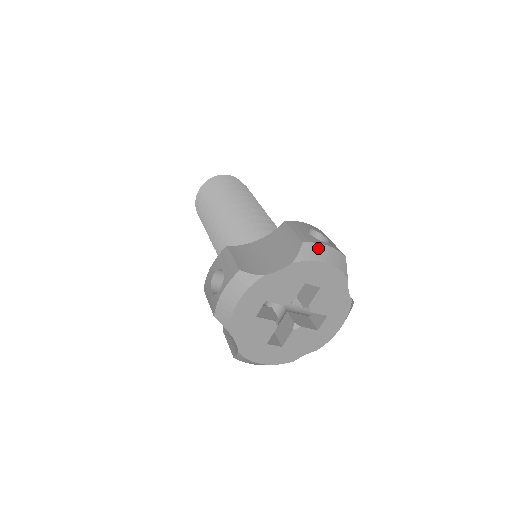
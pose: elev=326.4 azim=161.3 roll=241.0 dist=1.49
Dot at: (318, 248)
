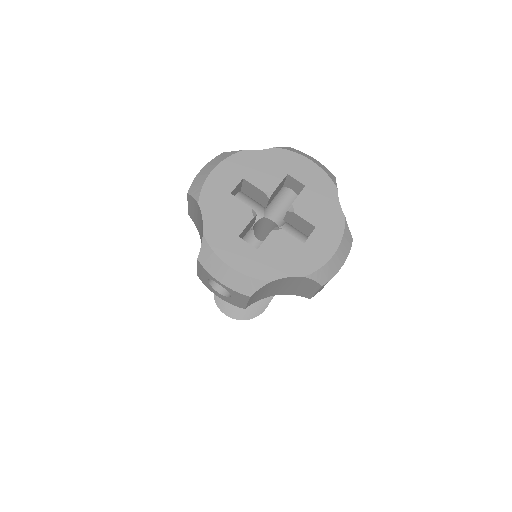
Dot at: (304, 154)
